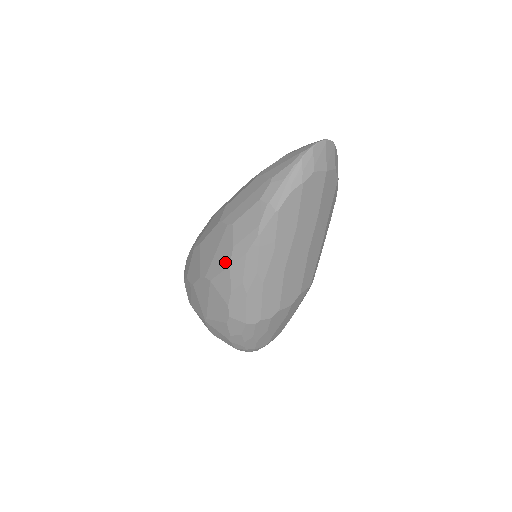
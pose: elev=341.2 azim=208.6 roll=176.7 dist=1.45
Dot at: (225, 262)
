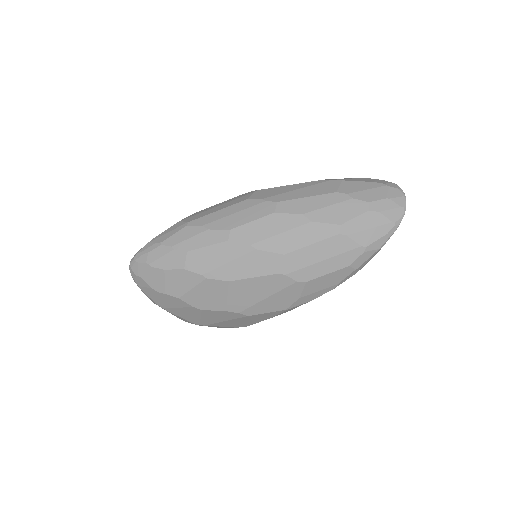
Dot at: (281, 307)
